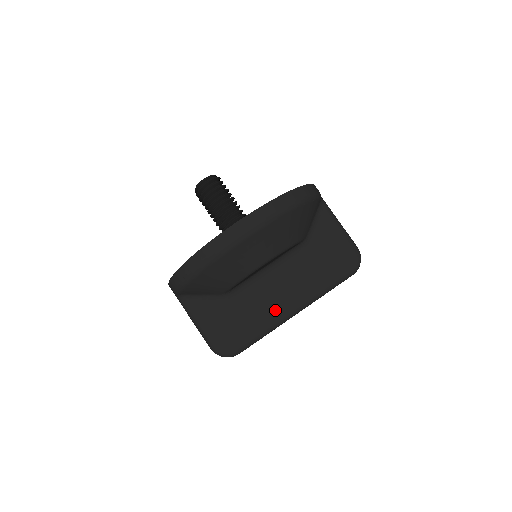
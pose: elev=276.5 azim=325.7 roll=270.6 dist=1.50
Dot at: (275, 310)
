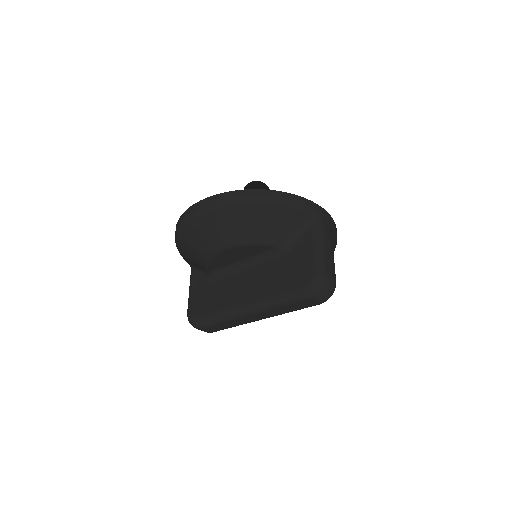
Dot at: (233, 301)
